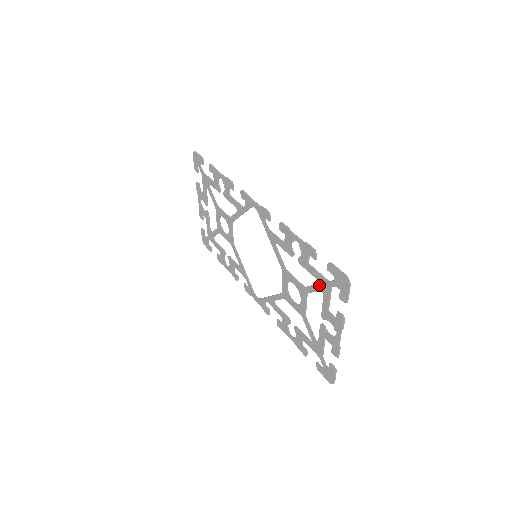
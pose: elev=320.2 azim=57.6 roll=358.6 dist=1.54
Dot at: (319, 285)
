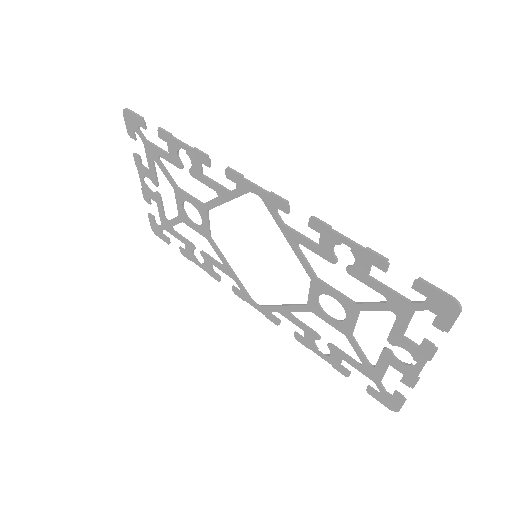
Dot at: (389, 304)
